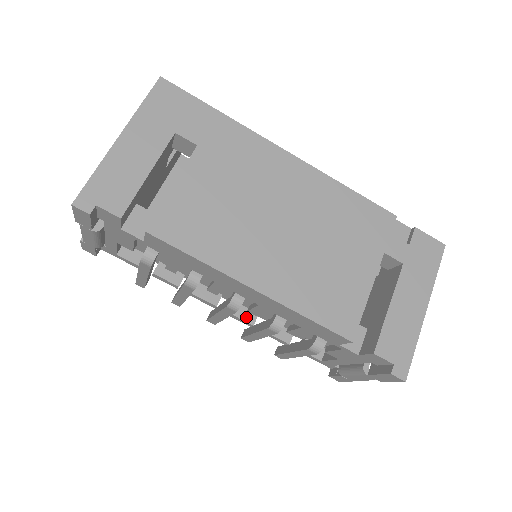
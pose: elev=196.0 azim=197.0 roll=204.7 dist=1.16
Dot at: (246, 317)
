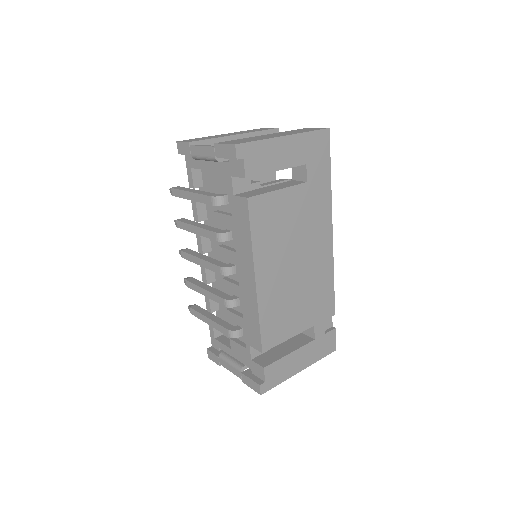
Dot at: (209, 276)
